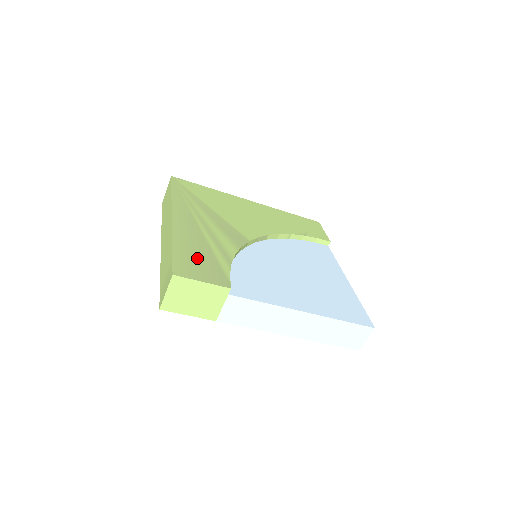
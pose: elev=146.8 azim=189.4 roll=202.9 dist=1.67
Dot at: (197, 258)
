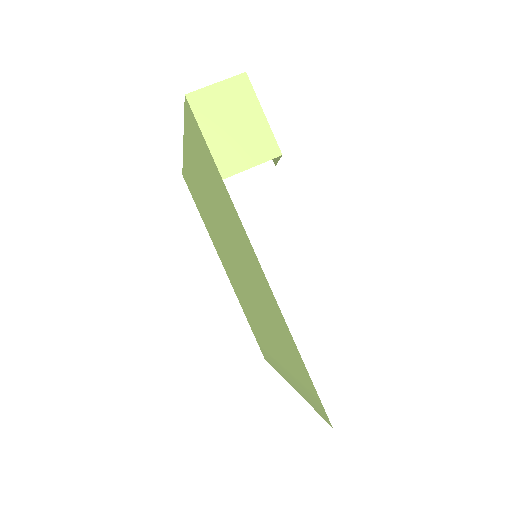
Dot at: occluded
